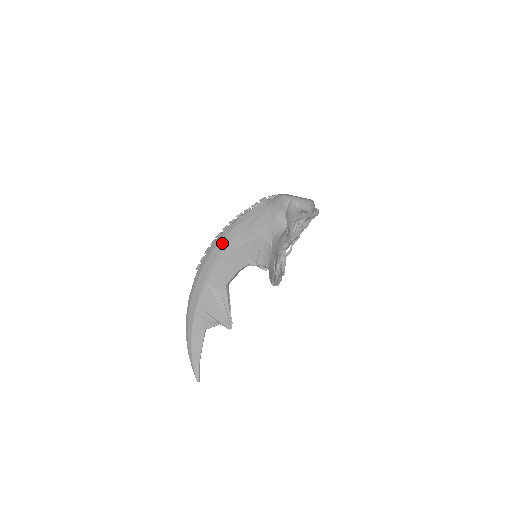
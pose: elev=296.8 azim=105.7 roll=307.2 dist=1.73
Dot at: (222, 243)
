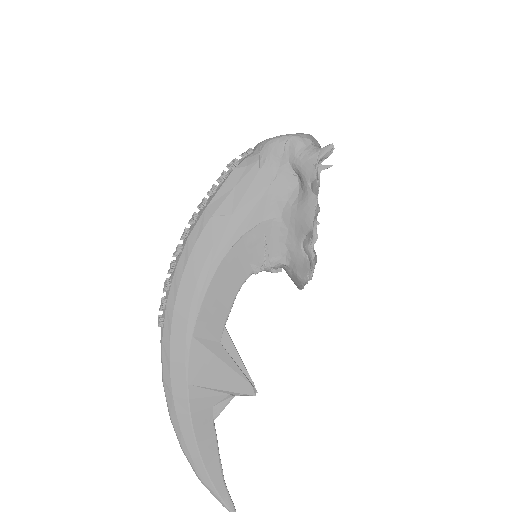
Dot at: (195, 257)
